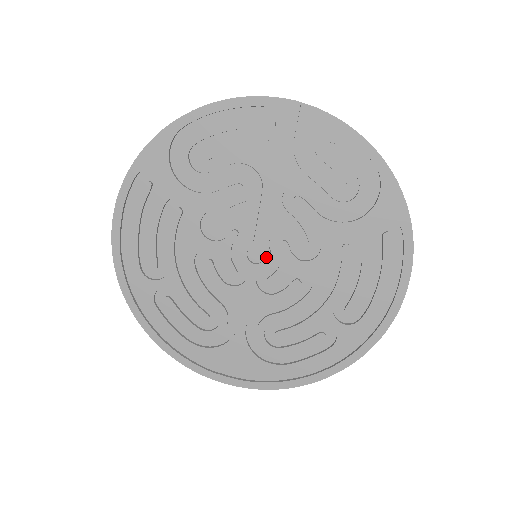
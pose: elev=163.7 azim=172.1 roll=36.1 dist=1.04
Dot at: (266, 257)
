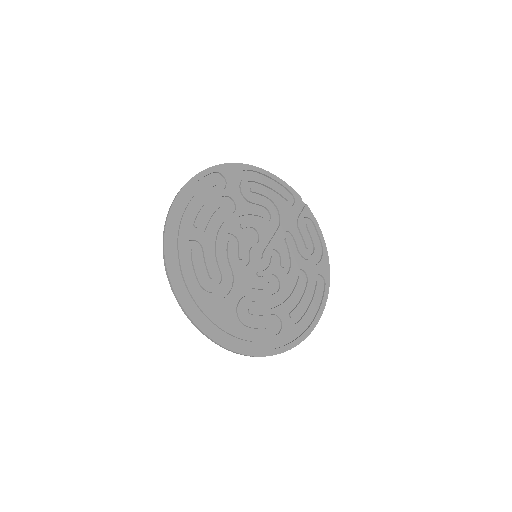
Dot at: (262, 259)
